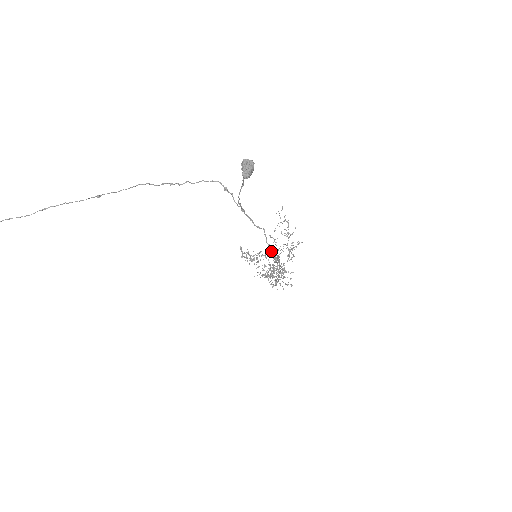
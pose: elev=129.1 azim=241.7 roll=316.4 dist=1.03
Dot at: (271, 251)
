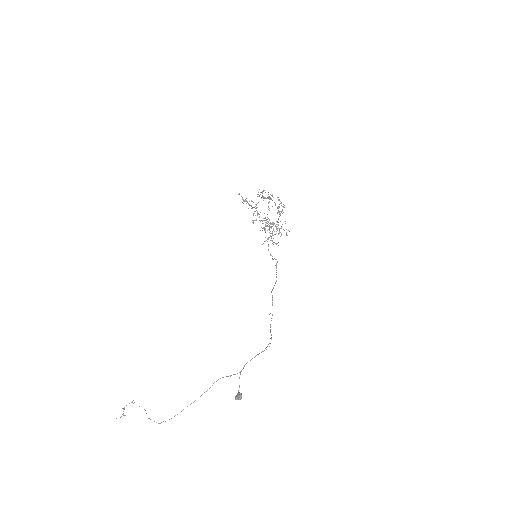
Dot at: occluded
